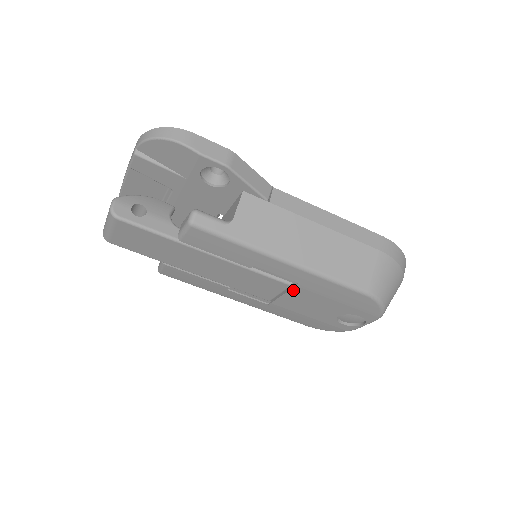
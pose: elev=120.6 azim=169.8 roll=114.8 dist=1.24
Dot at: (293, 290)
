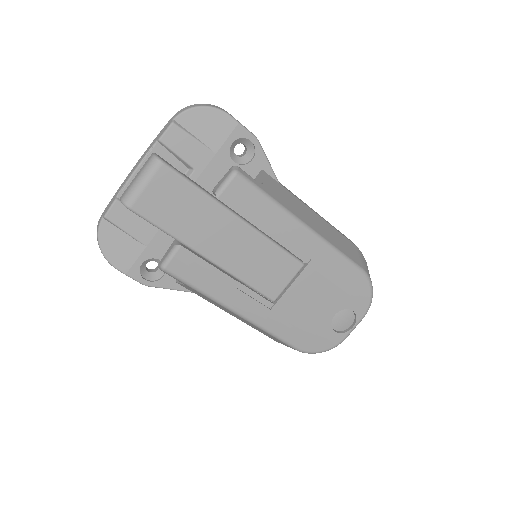
Dot at: (303, 274)
